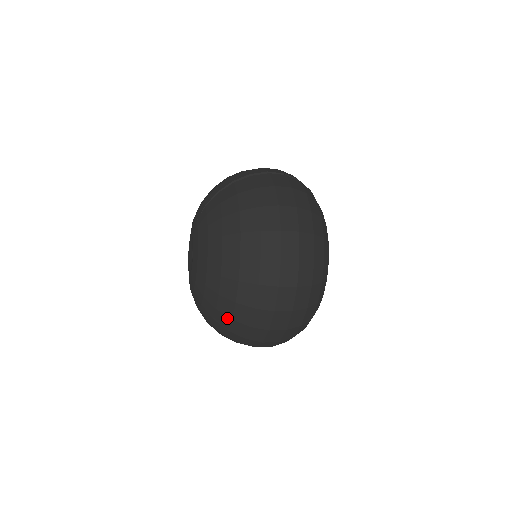
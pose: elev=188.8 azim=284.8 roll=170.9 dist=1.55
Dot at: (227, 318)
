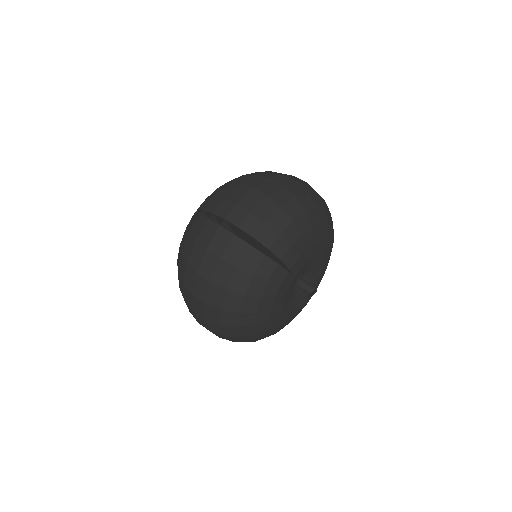
Dot at: occluded
